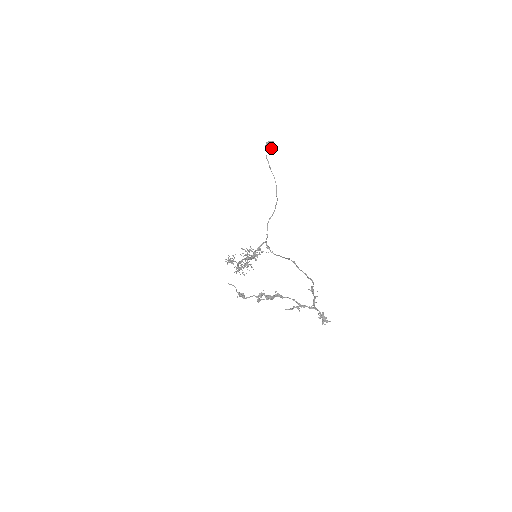
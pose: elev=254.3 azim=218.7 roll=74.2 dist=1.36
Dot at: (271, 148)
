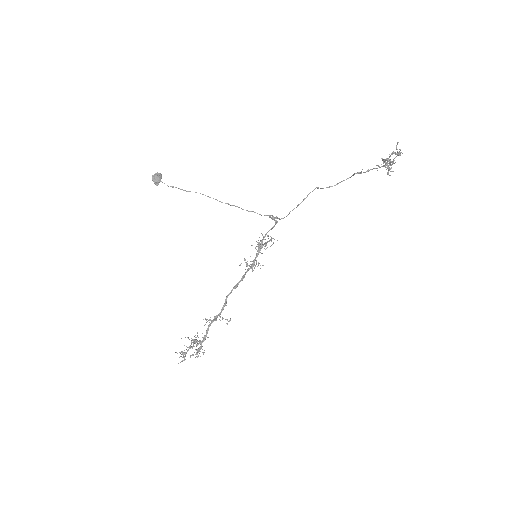
Dot at: (160, 180)
